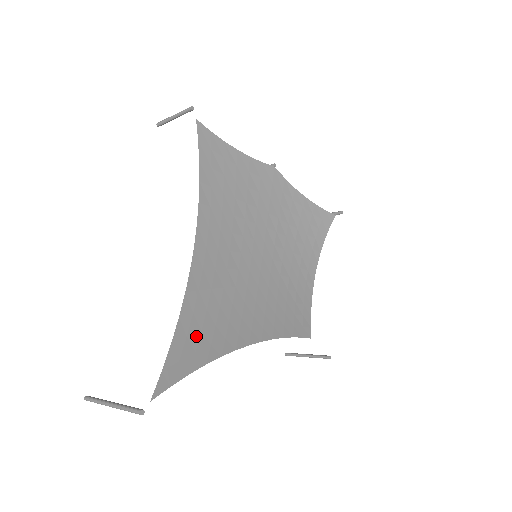
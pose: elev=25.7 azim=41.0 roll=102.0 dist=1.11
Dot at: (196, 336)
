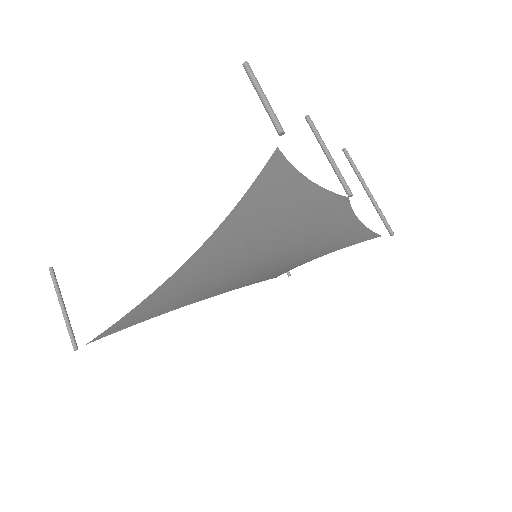
Dot at: (148, 310)
